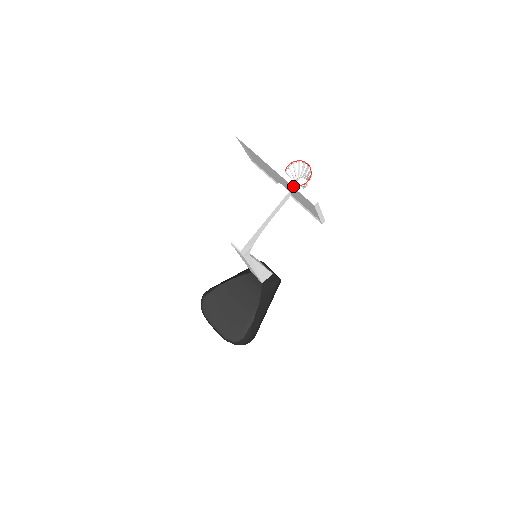
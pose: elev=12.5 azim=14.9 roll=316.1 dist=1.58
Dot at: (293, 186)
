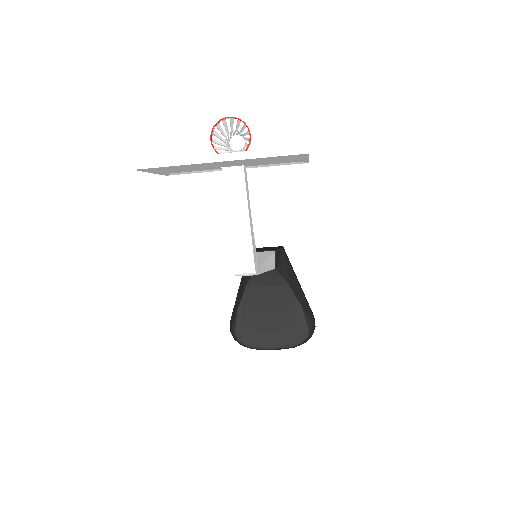
Dot at: (262, 157)
